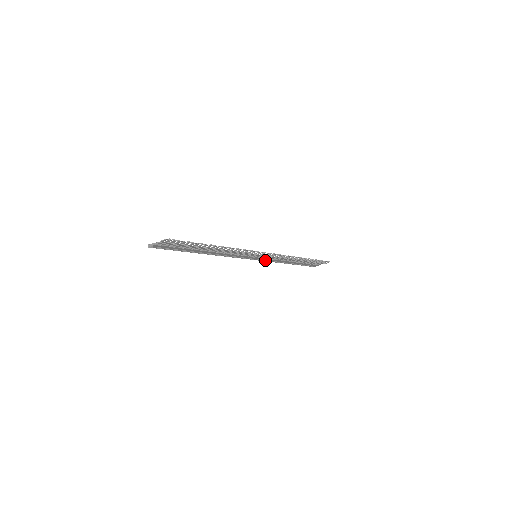
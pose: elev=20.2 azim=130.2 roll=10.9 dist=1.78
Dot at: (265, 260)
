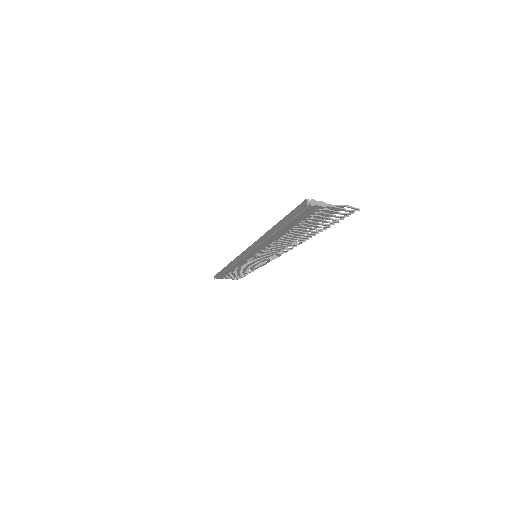
Dot at: (239, 262)
